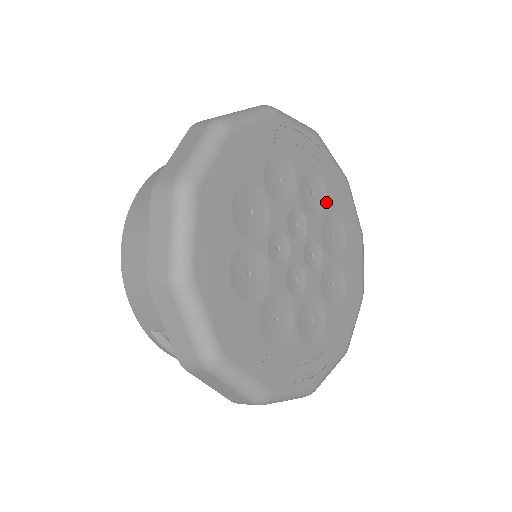
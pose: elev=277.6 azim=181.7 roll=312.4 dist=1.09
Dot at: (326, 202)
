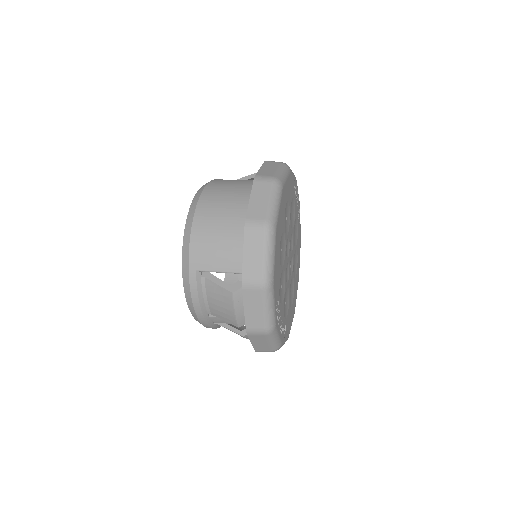
Dot at: (297, 243)
